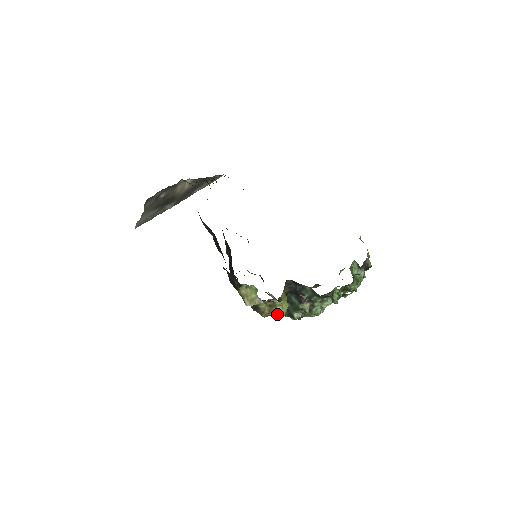
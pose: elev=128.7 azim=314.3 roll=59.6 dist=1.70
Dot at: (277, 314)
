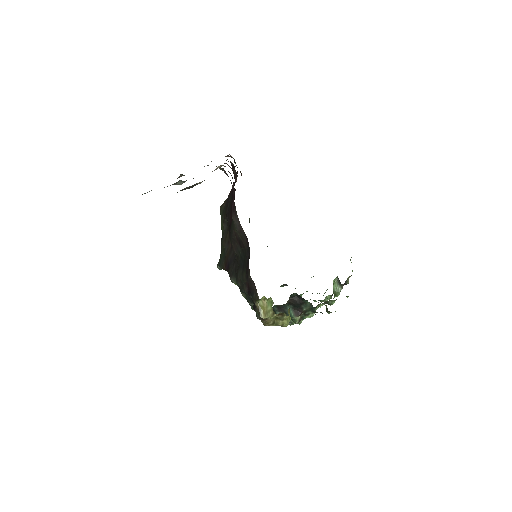
Dot at: occluded
